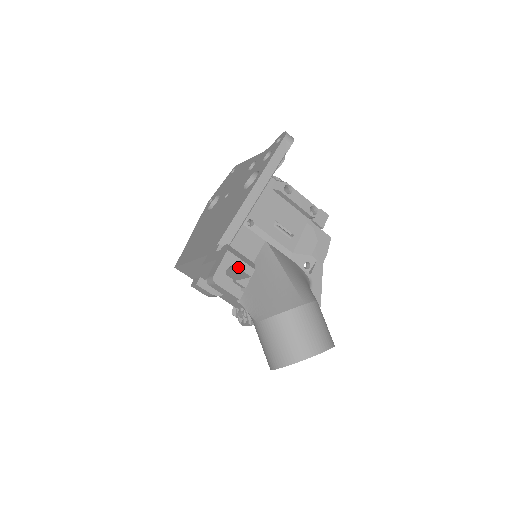
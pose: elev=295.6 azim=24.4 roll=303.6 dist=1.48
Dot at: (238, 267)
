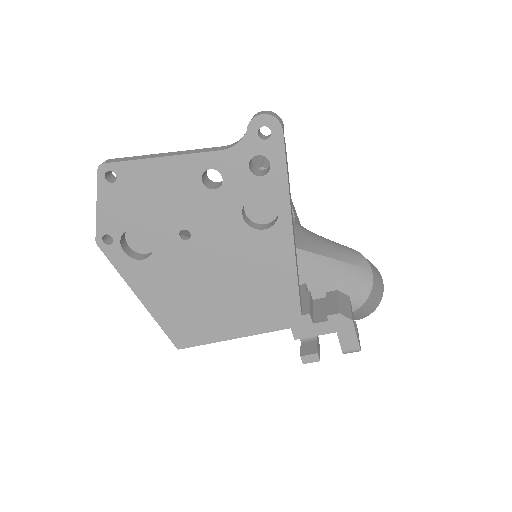
Dot at: occluded
